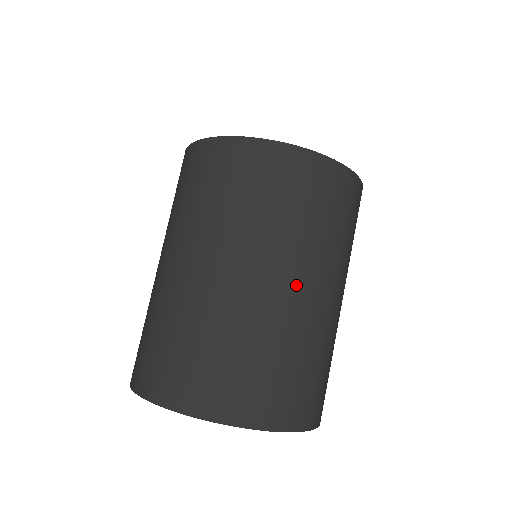
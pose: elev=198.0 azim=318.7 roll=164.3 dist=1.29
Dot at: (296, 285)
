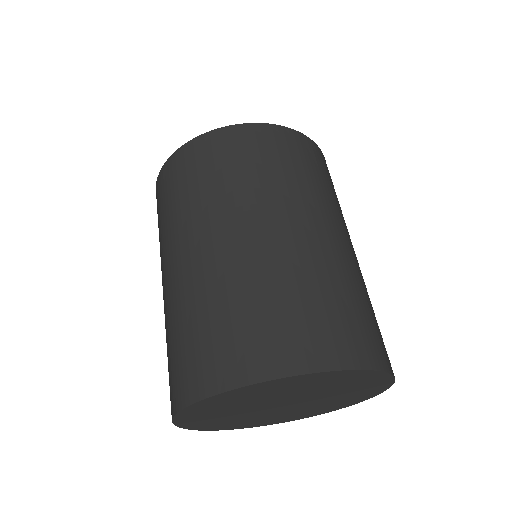
Dot at: (238, 233)
